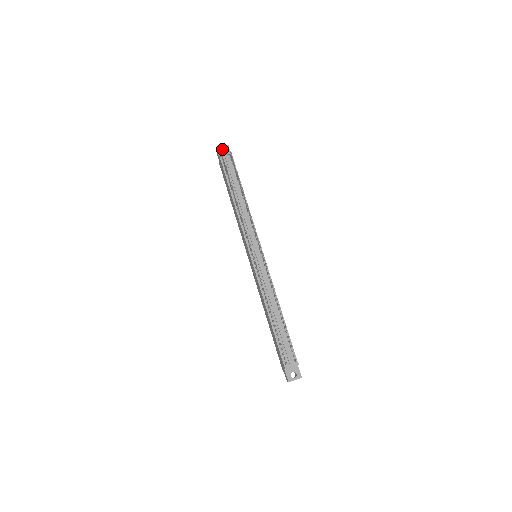
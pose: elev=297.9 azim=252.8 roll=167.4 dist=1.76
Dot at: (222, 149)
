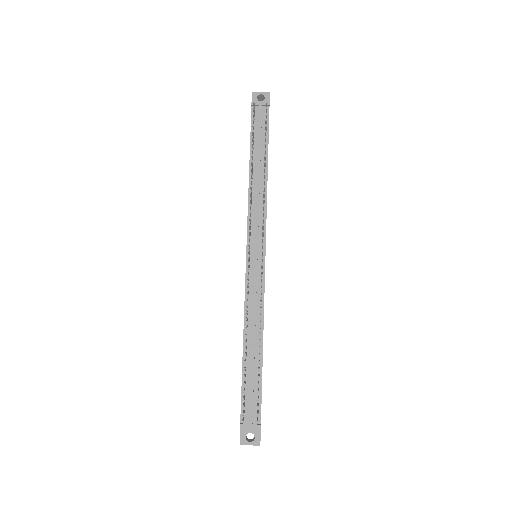
Dot at: (260, 96)
